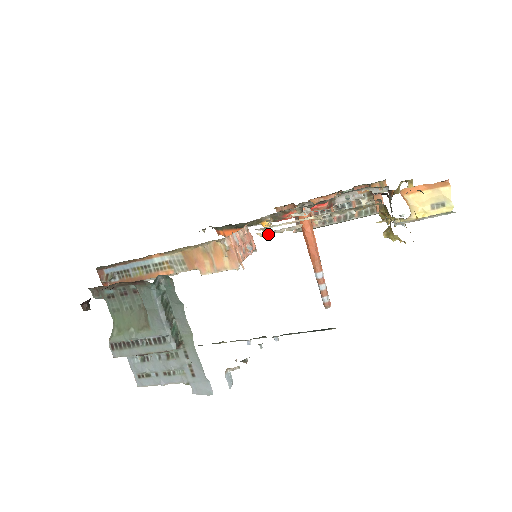
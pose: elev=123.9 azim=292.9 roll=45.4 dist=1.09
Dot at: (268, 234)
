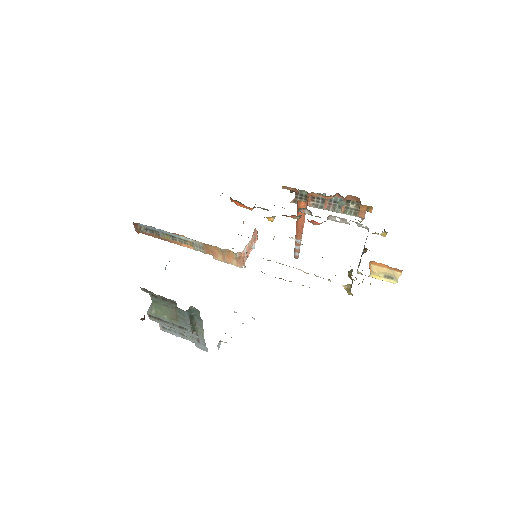
Dot at: occluded
